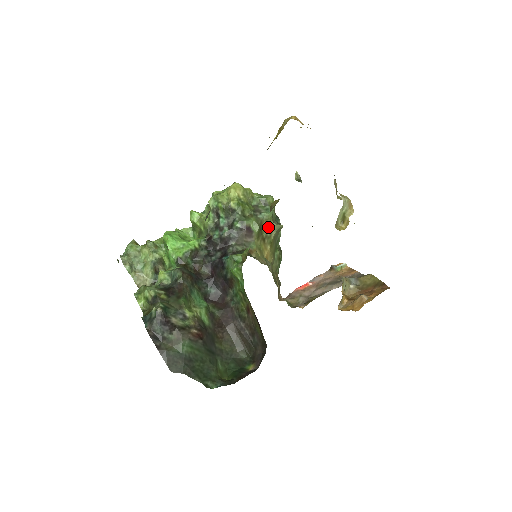
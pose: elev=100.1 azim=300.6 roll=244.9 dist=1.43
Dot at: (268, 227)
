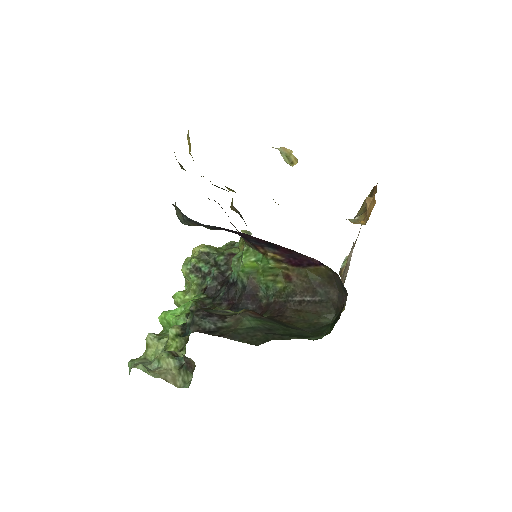
Dot at: occluded
